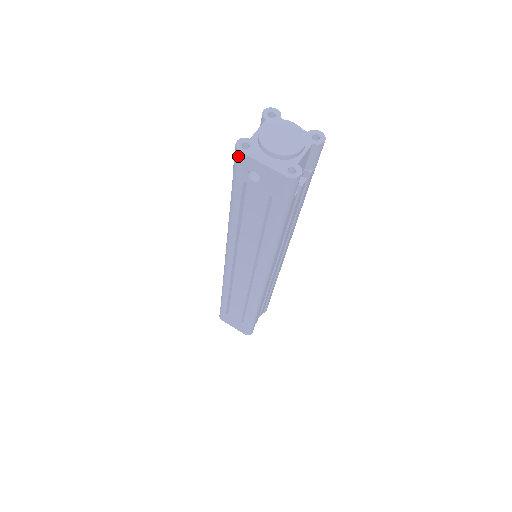
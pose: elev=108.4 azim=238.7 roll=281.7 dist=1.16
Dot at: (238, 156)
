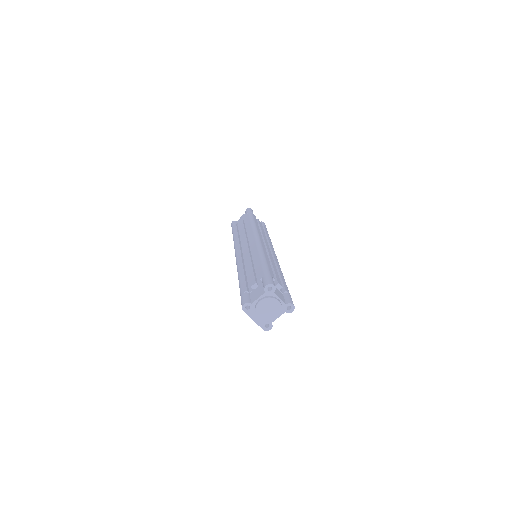
Dot at: (242, 308)
